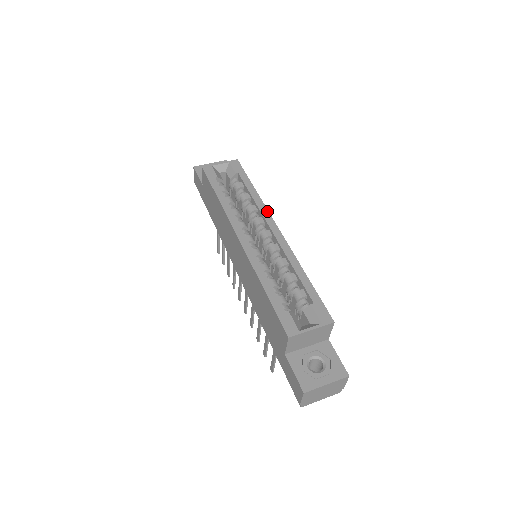
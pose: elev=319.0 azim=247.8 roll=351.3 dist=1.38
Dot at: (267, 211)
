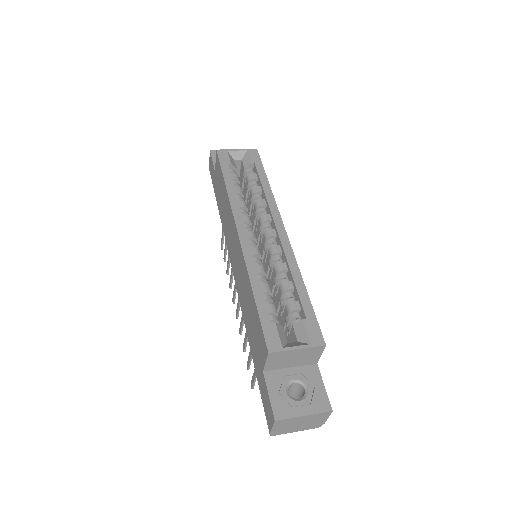
Dot at: (276, 208)
